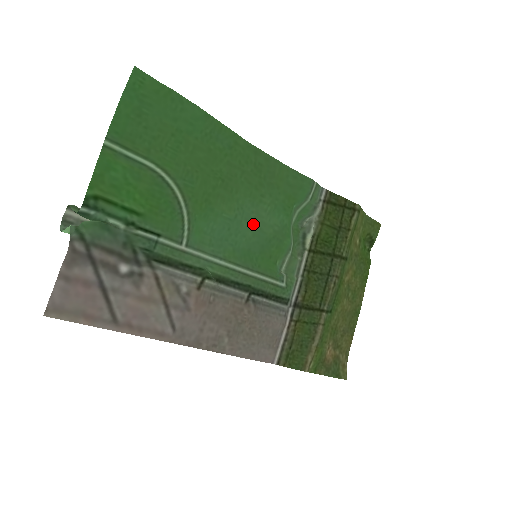
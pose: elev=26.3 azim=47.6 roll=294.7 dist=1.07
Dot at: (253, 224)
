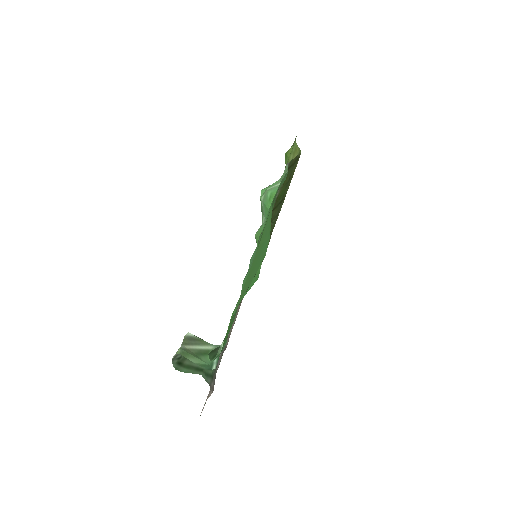
Dot at: occluded
